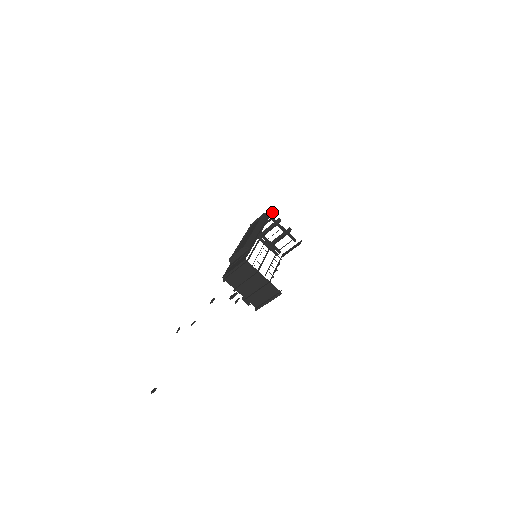
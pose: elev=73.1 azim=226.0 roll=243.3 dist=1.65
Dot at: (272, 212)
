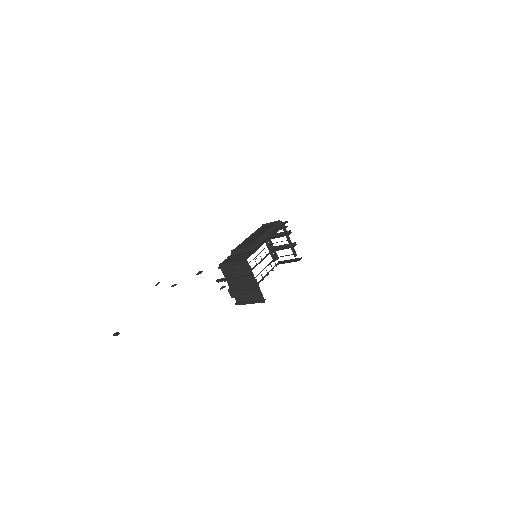
Dot at: (287, 222)
